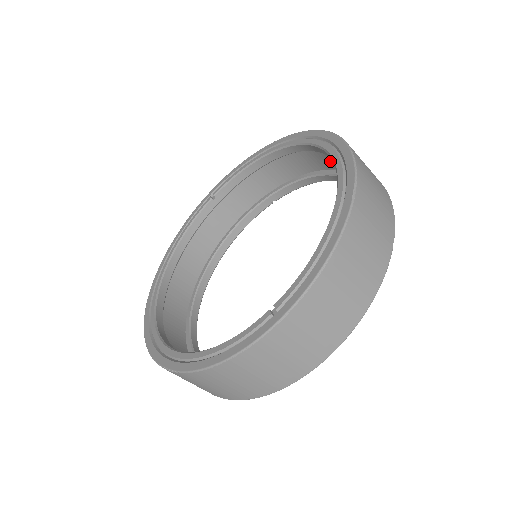
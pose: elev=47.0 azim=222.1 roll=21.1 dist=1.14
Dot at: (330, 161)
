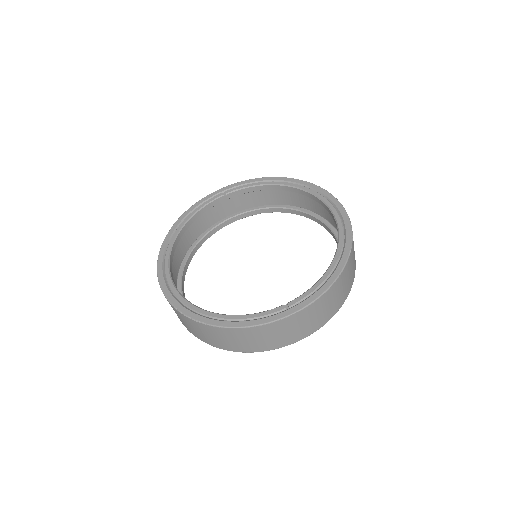
Dot at: (320, 210)
